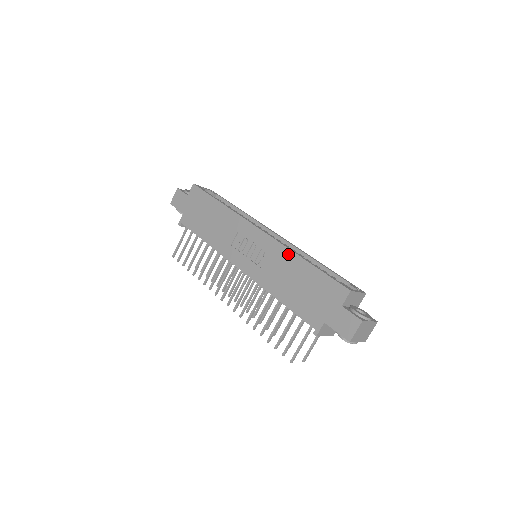
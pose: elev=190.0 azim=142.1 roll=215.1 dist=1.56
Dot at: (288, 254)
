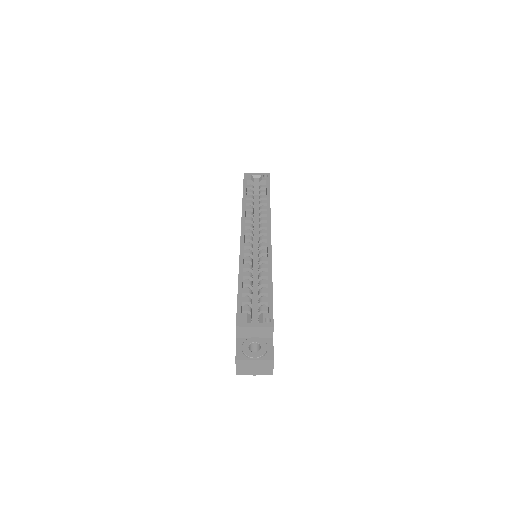
Dot at: occluded
